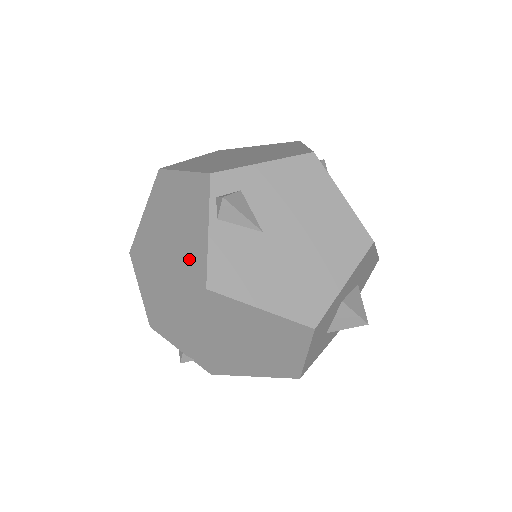
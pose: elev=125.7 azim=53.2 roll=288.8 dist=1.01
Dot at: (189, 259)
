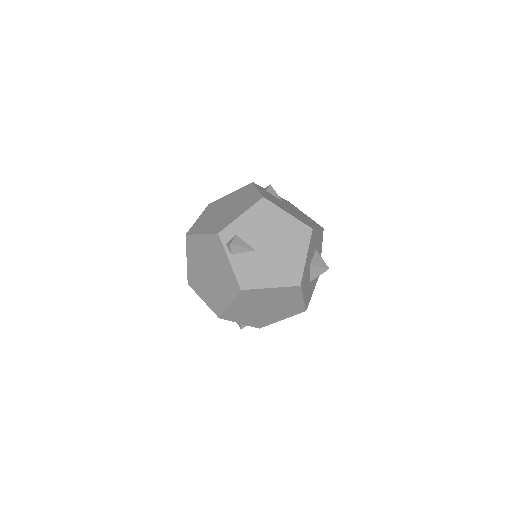
Dot at: (225, 278)
